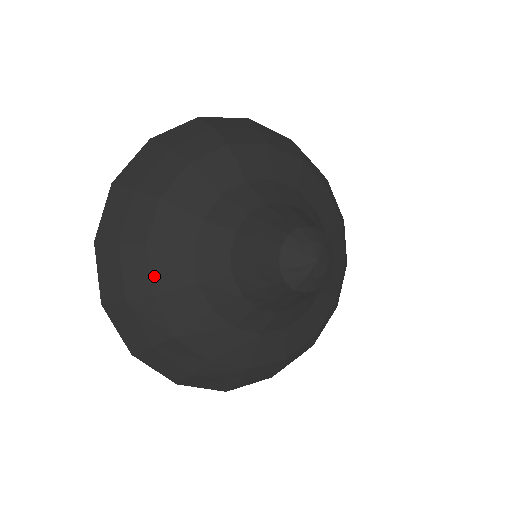
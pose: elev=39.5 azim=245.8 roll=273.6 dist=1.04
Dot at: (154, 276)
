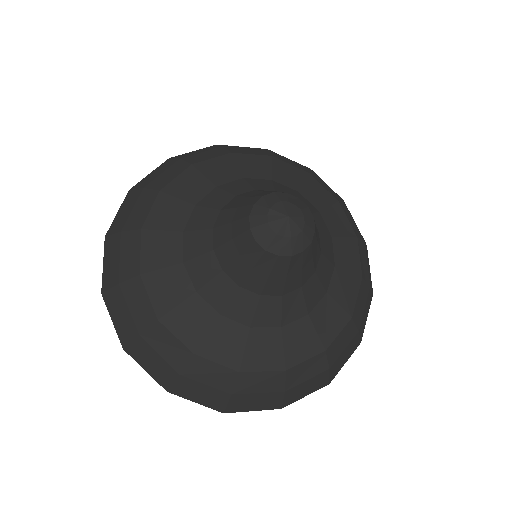
Dot at: (144, 256)
